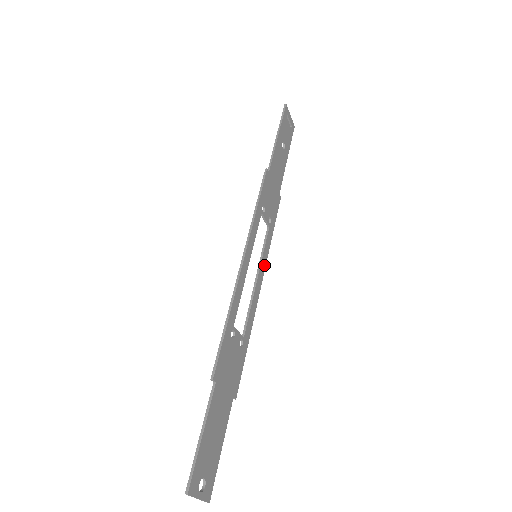
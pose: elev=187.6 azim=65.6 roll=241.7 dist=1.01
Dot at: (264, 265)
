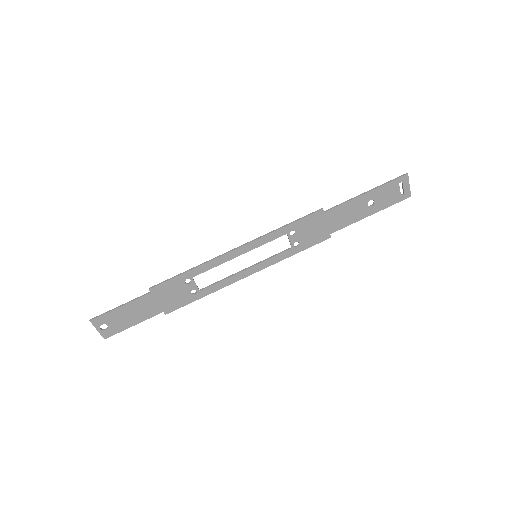
Dot at: (263, 267)
